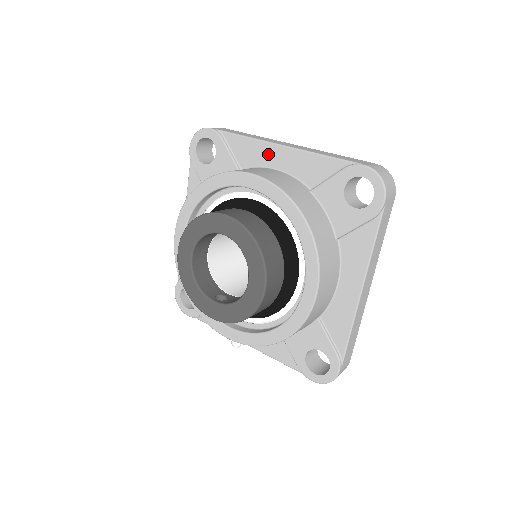
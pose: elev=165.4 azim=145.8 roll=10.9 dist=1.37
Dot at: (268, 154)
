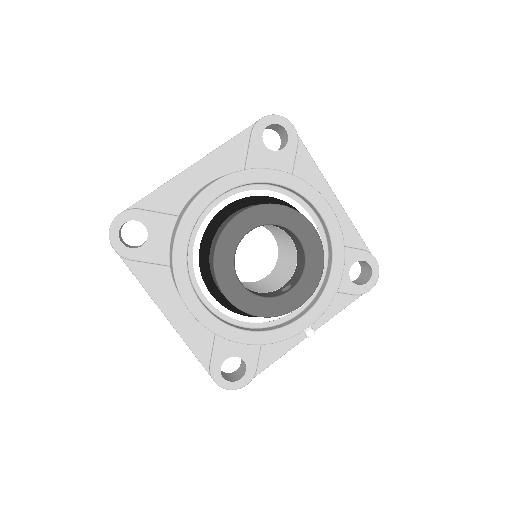
Dot at: (189, 181)
